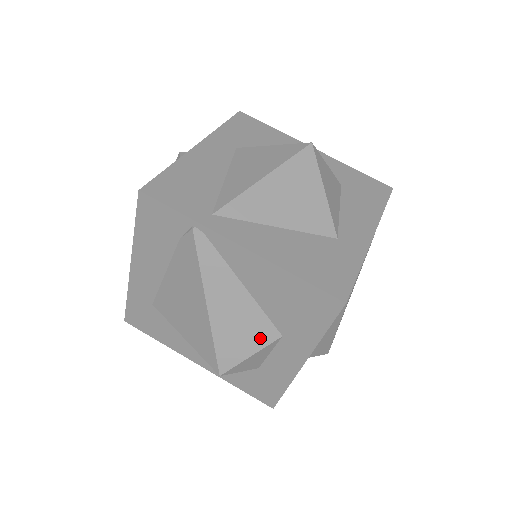
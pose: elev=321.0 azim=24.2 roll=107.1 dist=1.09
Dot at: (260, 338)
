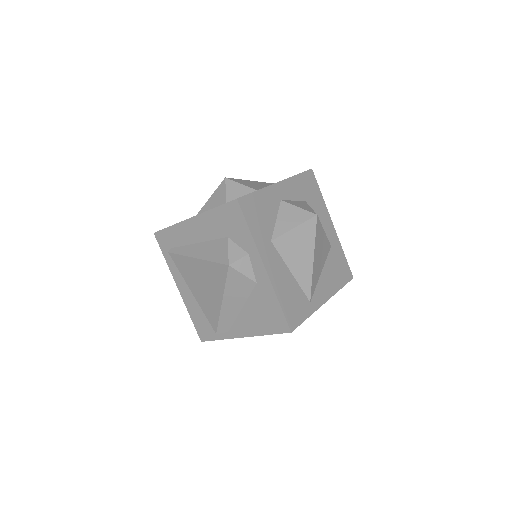
Dot at: occluded
